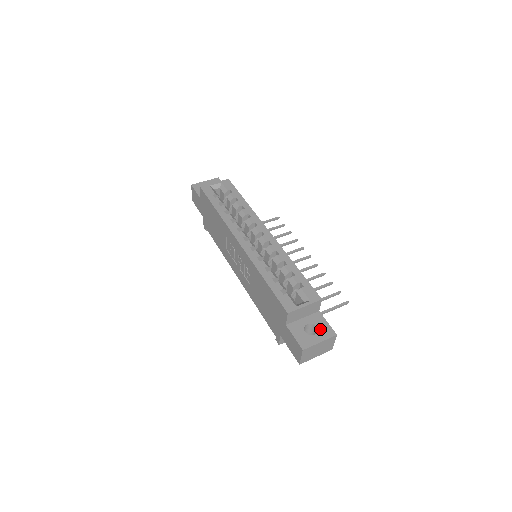
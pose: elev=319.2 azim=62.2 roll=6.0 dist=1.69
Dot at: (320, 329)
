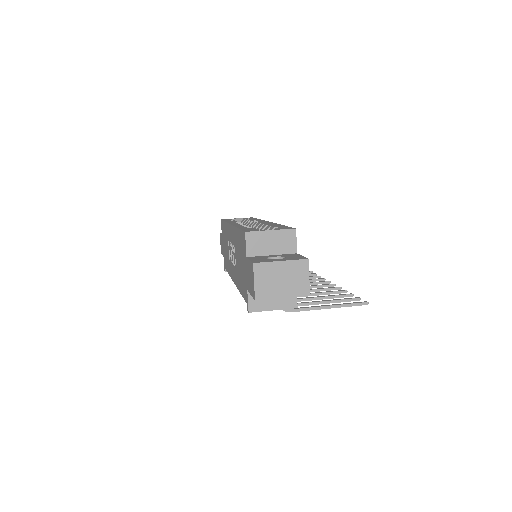
Dot at: (288, 257)
